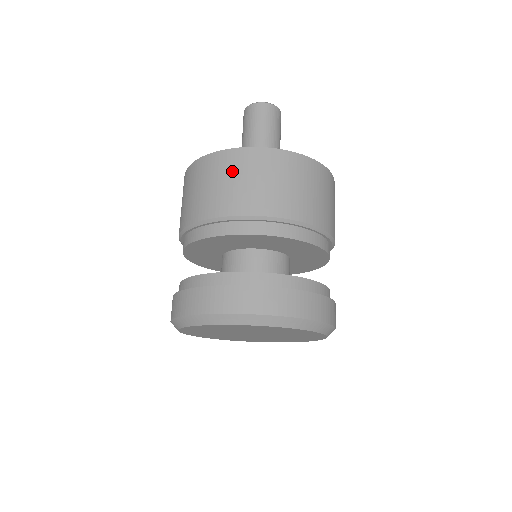
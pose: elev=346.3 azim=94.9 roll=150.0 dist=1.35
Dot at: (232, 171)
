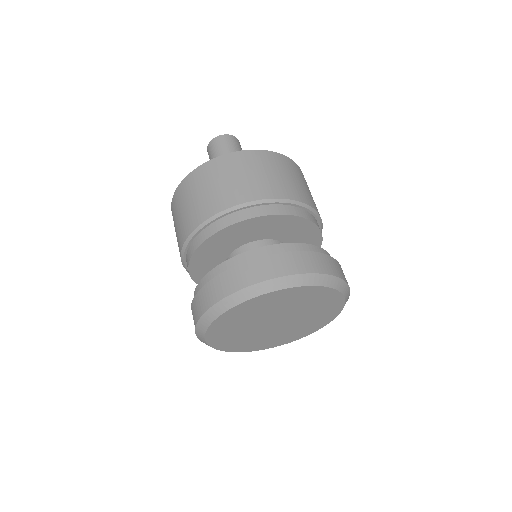
Dot at: (226, 172)
